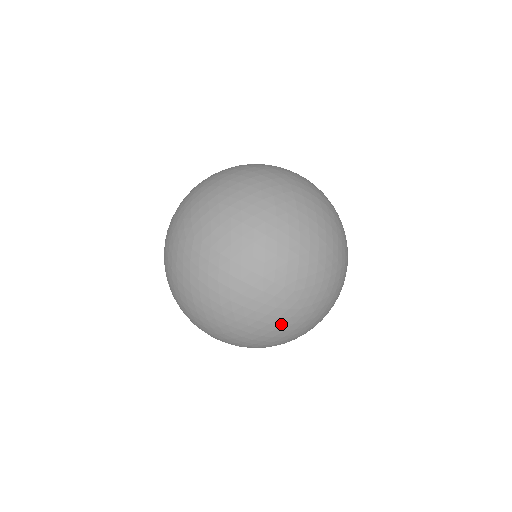
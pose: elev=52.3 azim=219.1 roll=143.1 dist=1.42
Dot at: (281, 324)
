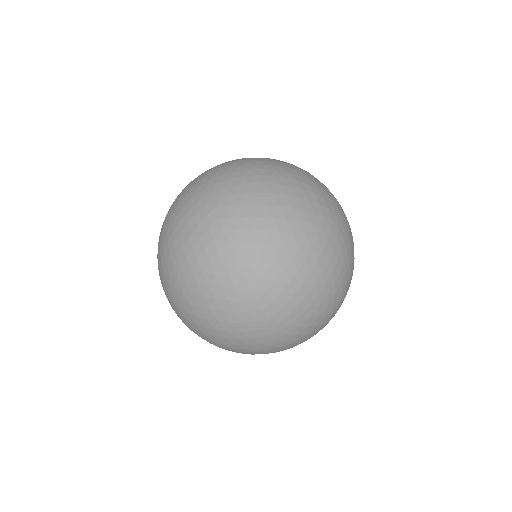
Dot at: (283, 341)
